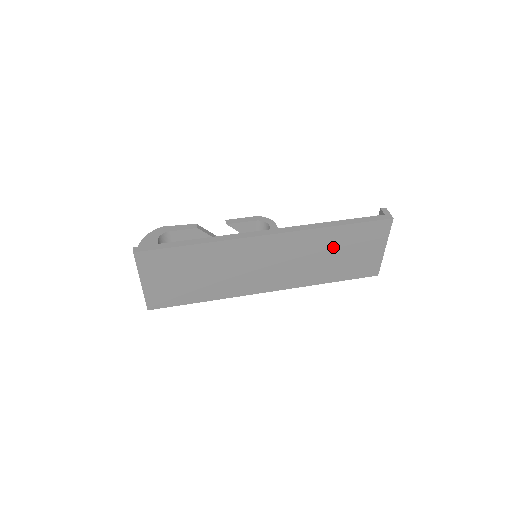
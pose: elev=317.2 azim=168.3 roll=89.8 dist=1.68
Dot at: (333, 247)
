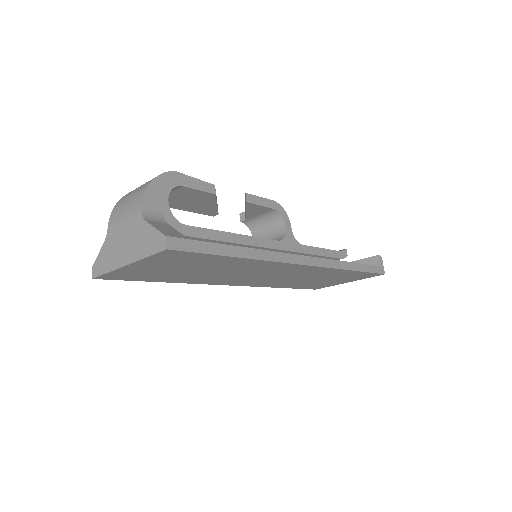
Dot at: (326, 277)
